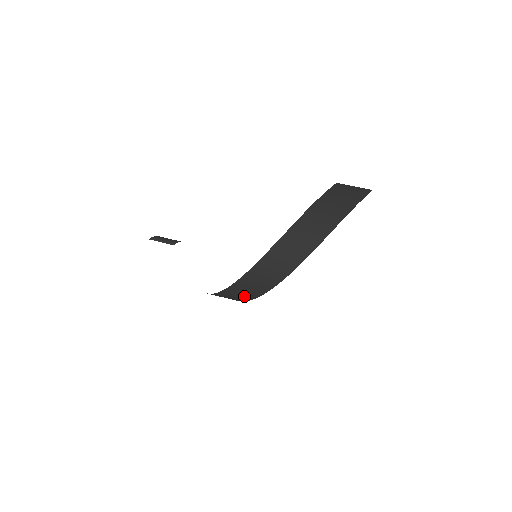
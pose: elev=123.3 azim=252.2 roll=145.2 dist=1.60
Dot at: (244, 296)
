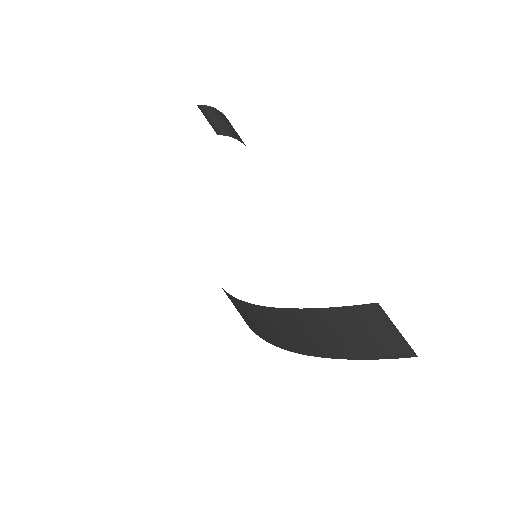
Dot at: occluded
